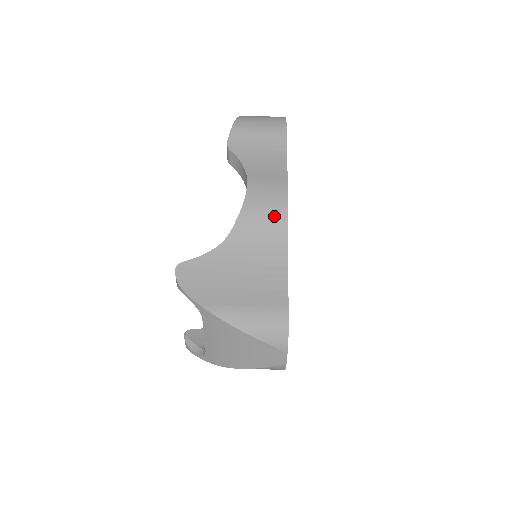
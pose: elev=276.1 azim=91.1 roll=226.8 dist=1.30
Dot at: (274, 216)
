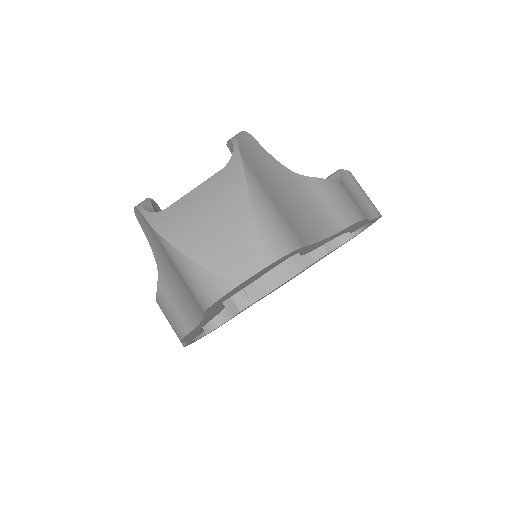
Dot at: (345, 211)
